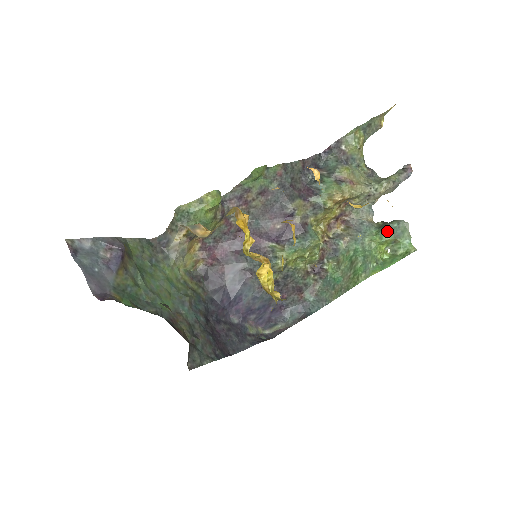
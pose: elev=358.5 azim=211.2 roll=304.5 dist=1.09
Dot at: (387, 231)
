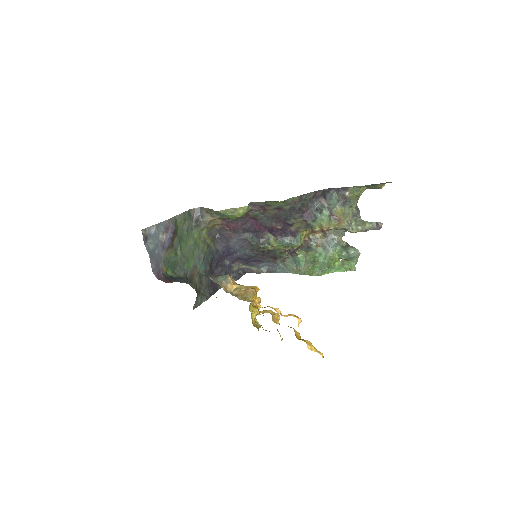
Dot at: (345, 255)
